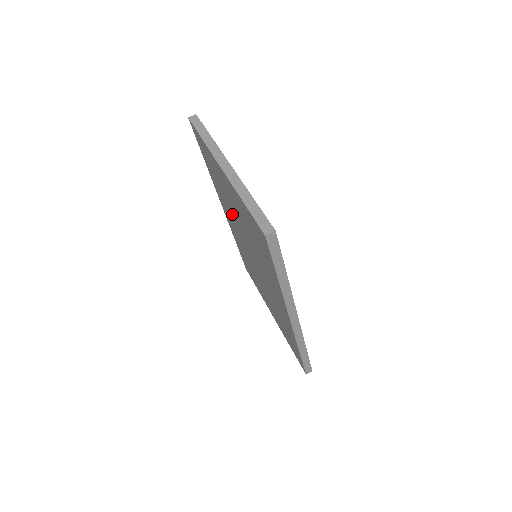
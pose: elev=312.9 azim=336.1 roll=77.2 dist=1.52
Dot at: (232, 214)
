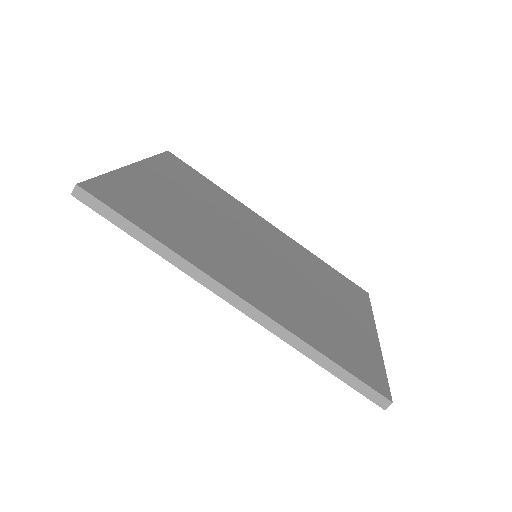
Dot at: occluded
